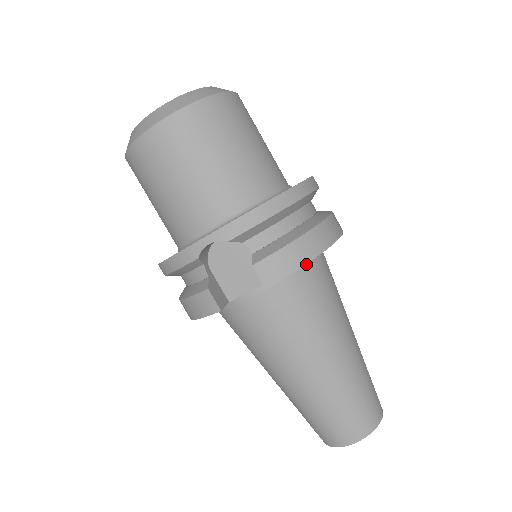
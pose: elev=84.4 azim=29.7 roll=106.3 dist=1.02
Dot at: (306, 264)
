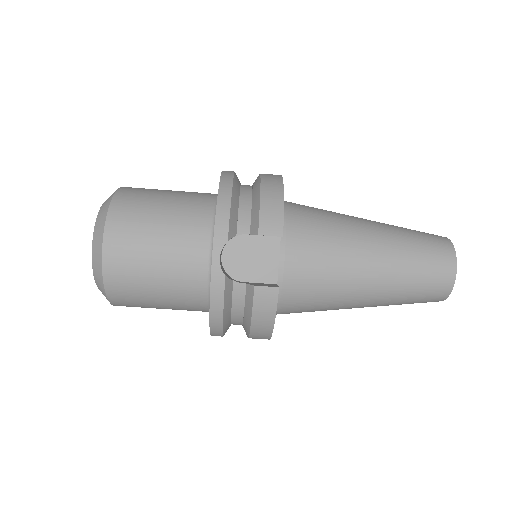
Dot at: (285, 210)
